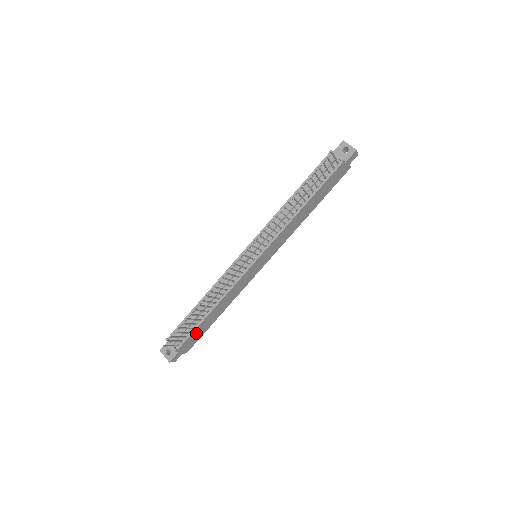
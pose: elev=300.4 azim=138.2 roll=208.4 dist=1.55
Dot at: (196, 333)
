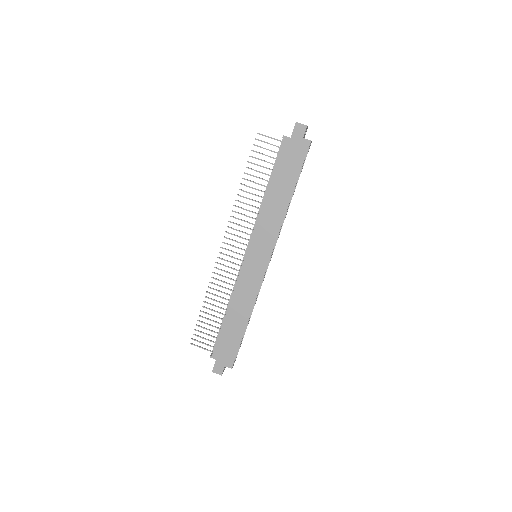
Dot at: (225, 341)
